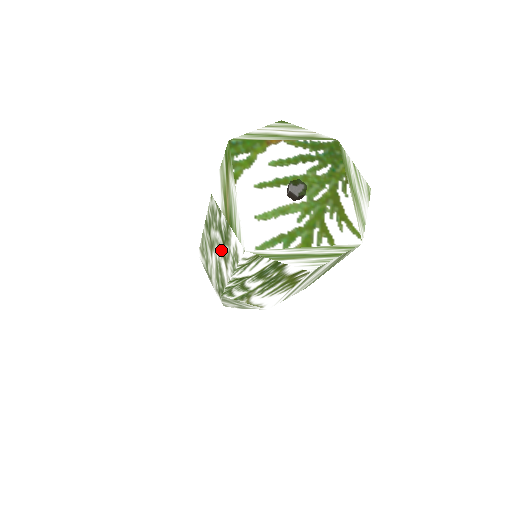
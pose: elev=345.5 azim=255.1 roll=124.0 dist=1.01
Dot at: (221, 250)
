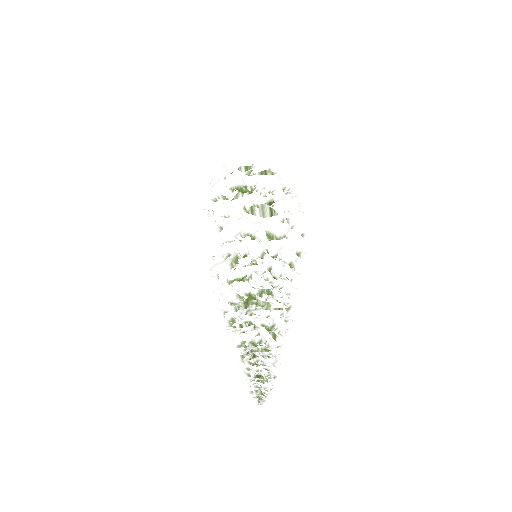
Dot at: occluded
